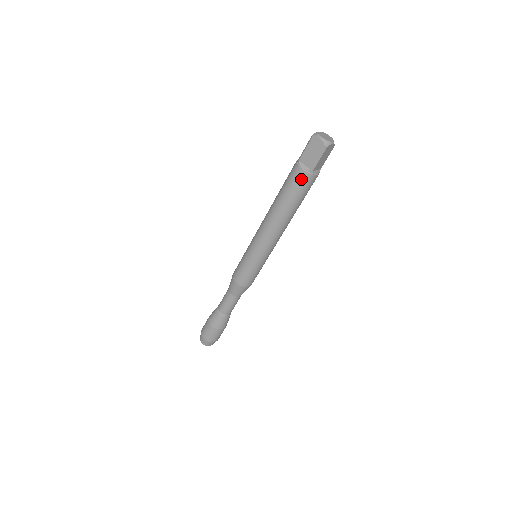
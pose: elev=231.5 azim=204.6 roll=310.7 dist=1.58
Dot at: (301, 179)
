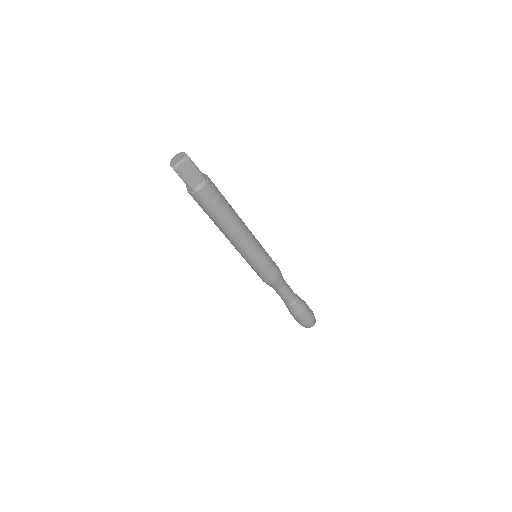
Dot at: (195, 199)
